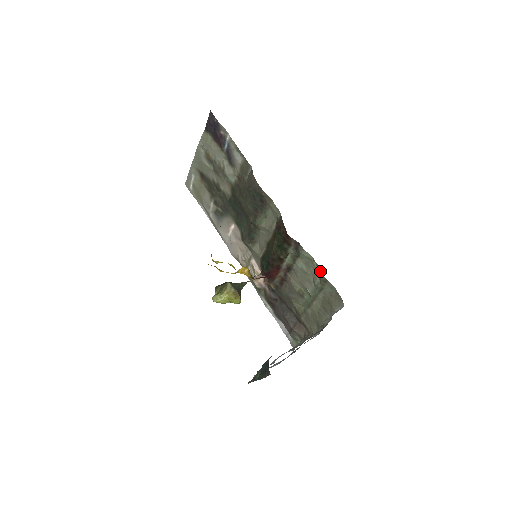
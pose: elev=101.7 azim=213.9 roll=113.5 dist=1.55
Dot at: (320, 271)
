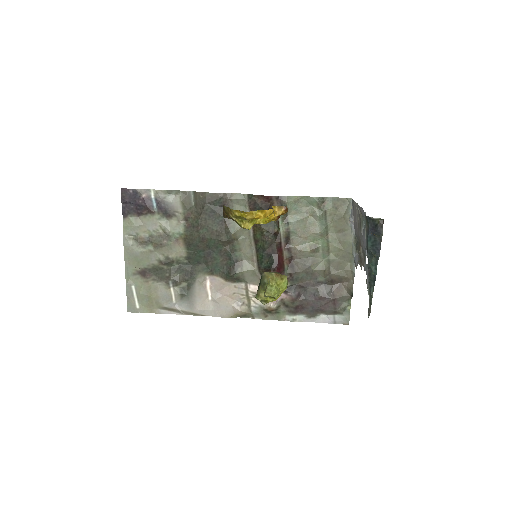
Dot at: (312, 197)
